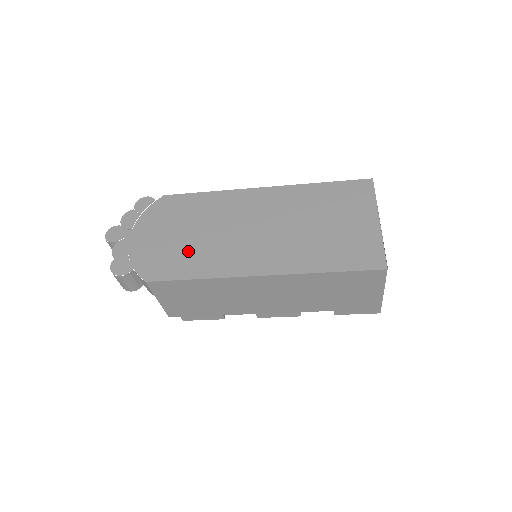
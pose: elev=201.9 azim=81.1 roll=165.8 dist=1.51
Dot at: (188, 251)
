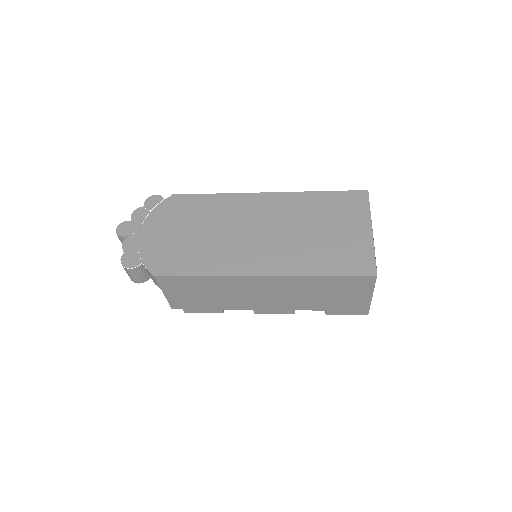
Dot at: (194, 249)
